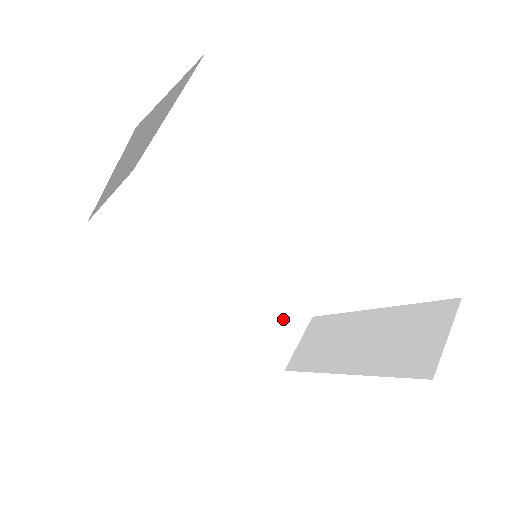
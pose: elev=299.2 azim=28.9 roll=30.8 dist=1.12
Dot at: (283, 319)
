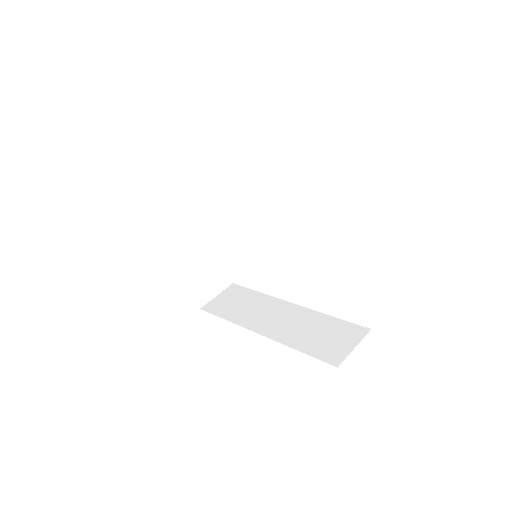
Dot at: (338, 334)
